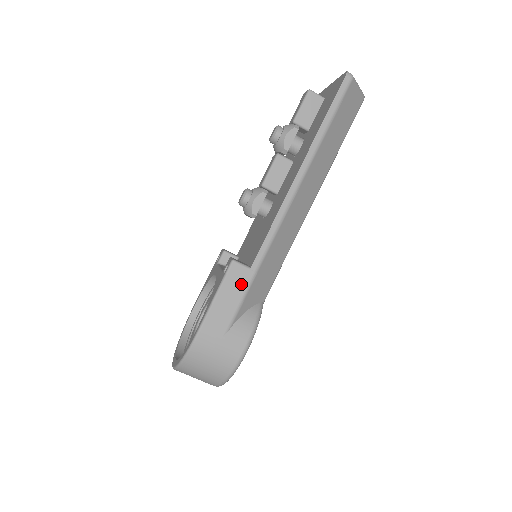
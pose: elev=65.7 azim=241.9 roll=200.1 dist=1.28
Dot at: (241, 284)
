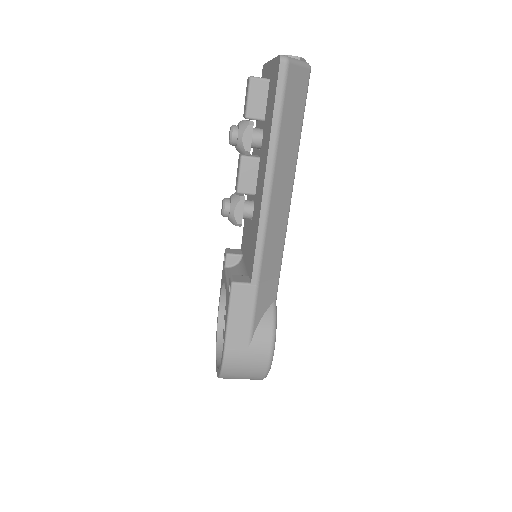
Dot at: (247, 300)
